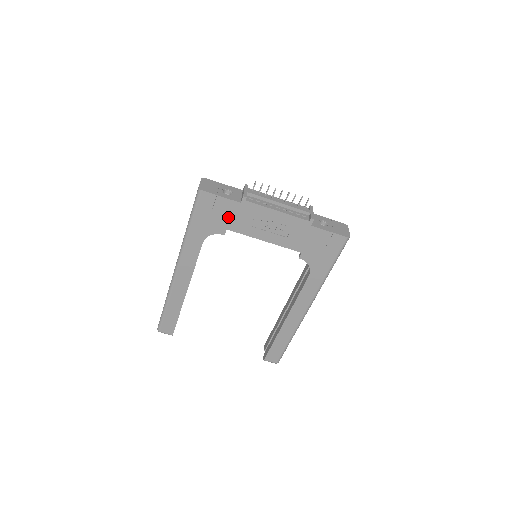
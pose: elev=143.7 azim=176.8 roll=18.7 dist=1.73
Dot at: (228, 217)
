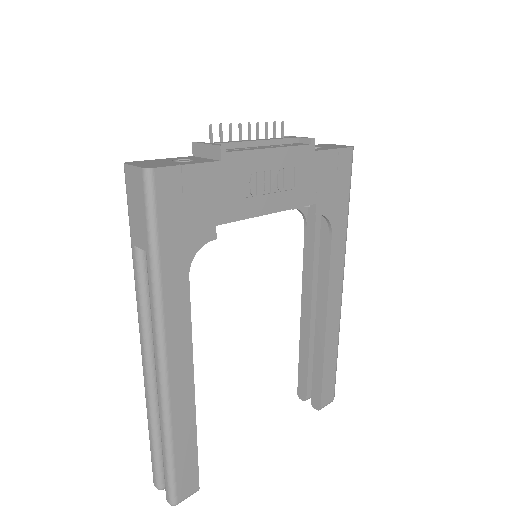
Dot at: (211, 200)
